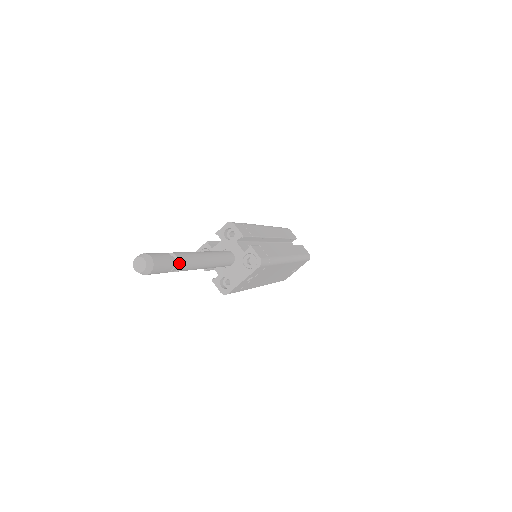
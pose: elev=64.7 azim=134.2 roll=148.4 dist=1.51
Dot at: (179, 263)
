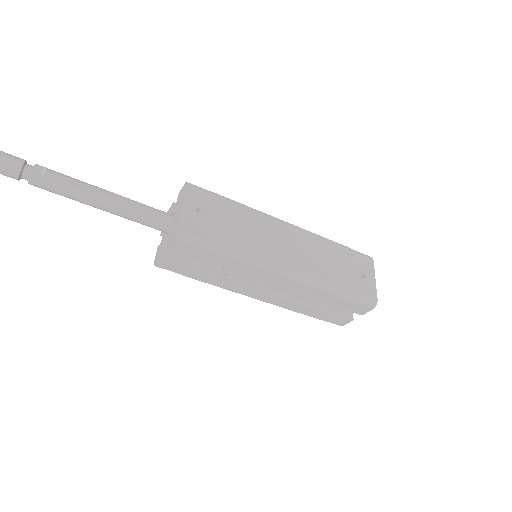
Dot at: (37, 165)
